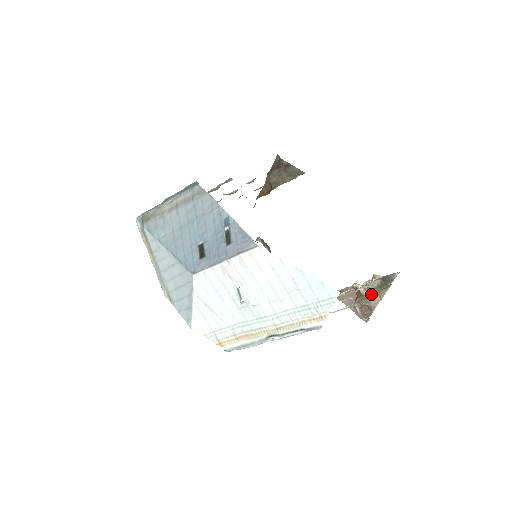
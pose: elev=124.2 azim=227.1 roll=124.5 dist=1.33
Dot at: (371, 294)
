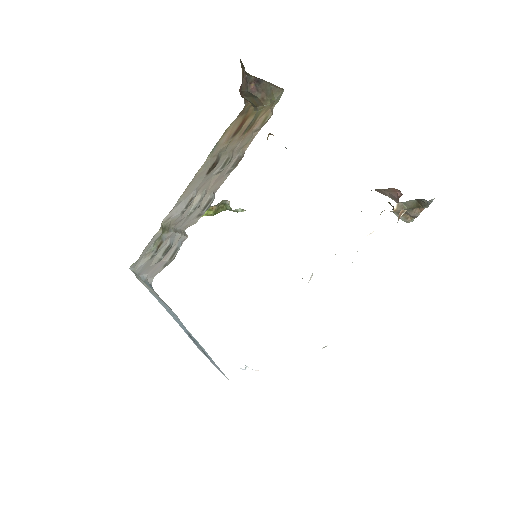
Dot at: (408, 210)
